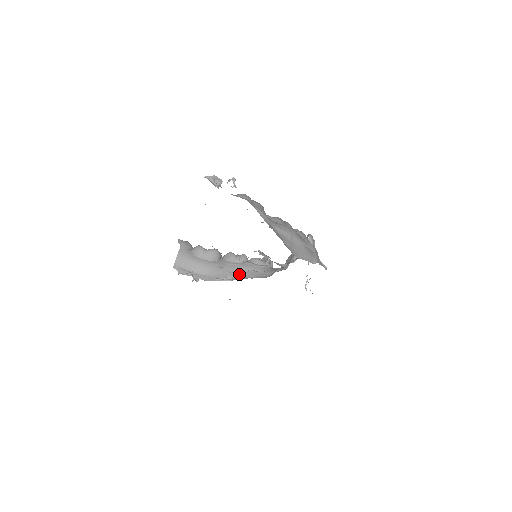
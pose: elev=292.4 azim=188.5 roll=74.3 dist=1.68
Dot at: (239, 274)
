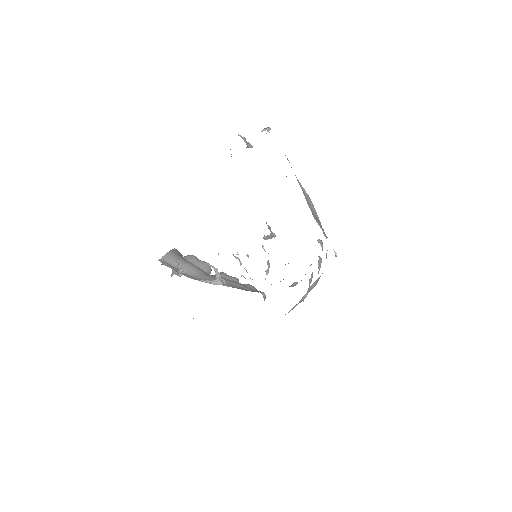
Dot at: (228, 284)
